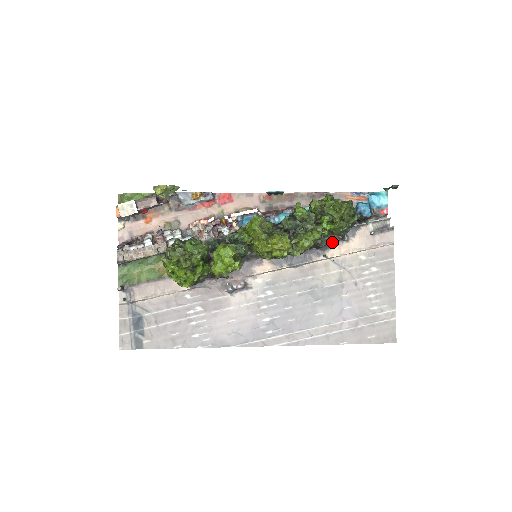
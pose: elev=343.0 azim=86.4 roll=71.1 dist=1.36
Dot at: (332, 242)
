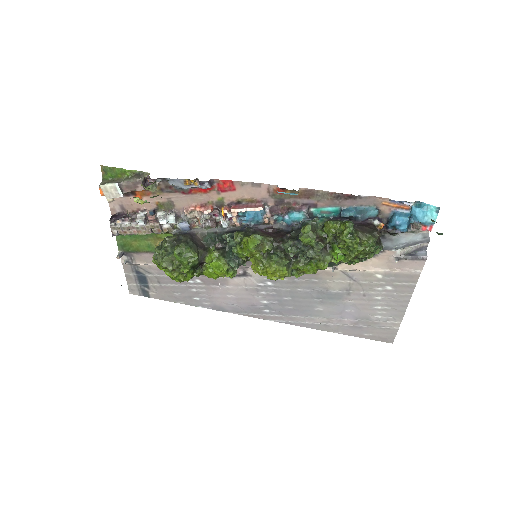
Dot at: occluded
